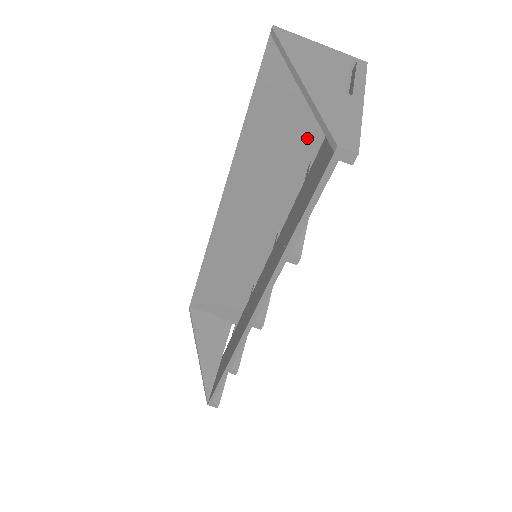
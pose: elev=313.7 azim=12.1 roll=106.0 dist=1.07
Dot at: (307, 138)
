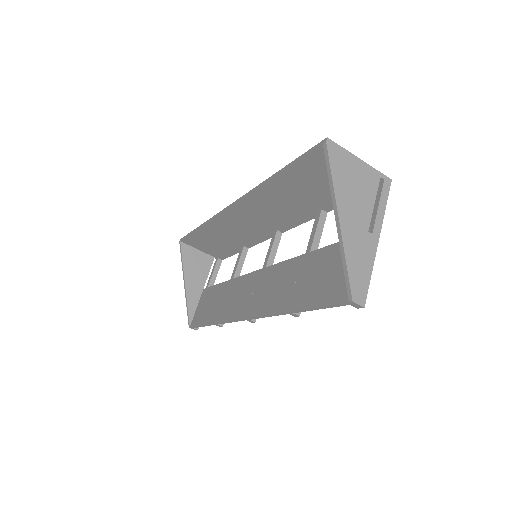
Dot at: (324, 199)
